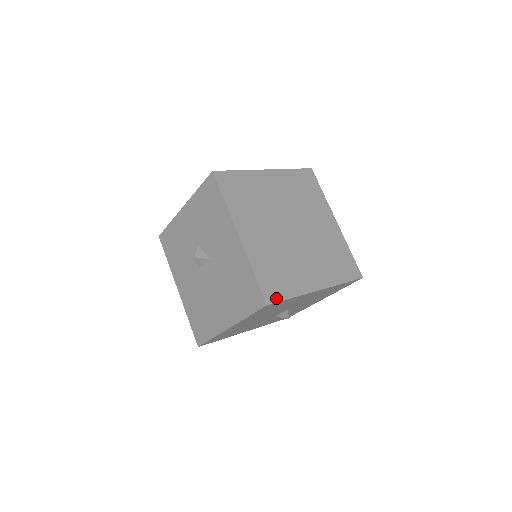
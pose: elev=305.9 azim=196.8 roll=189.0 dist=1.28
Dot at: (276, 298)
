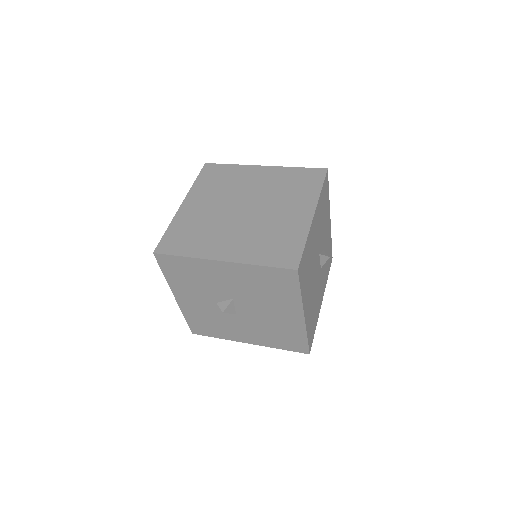
Dot at: (297, 258)
